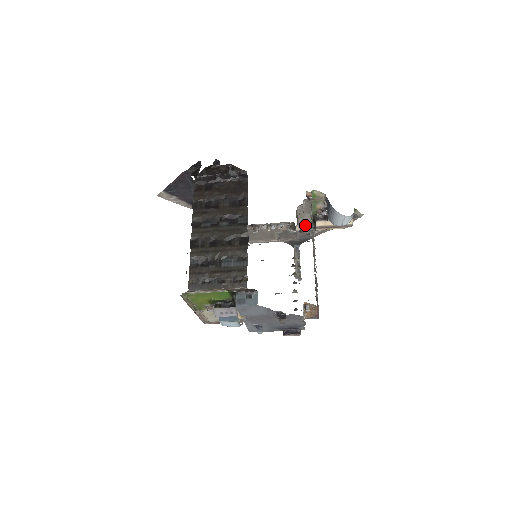
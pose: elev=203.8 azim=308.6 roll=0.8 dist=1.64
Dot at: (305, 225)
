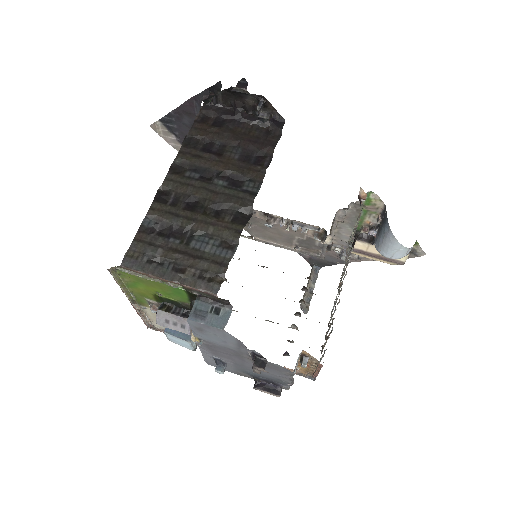
Dot at: (338, 242)
